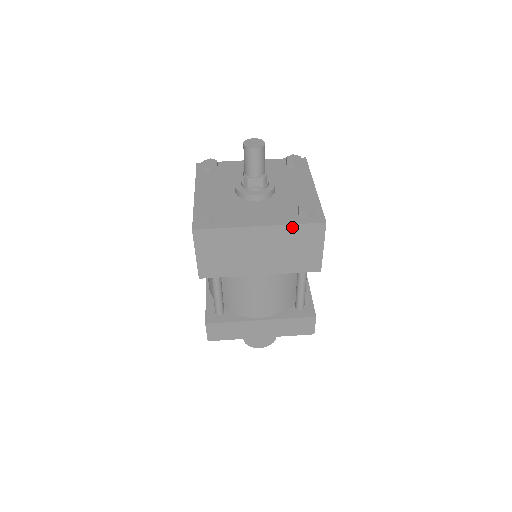
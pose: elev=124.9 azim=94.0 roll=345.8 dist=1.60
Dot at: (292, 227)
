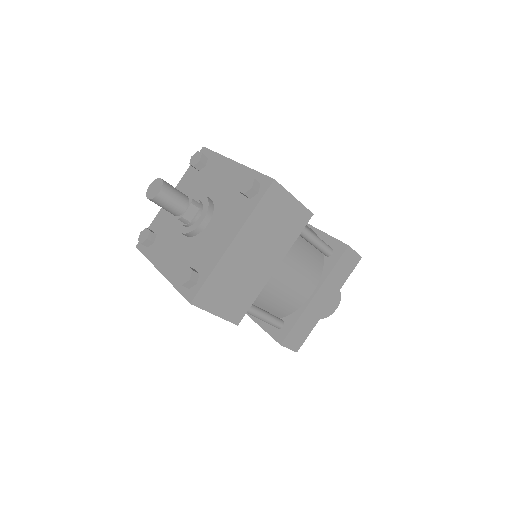
Dot at: (255, 213)
